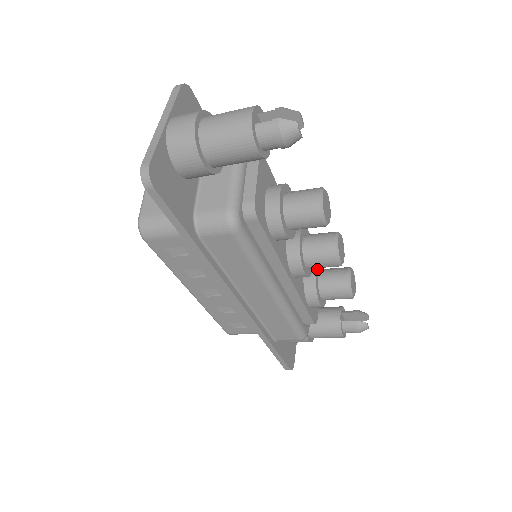
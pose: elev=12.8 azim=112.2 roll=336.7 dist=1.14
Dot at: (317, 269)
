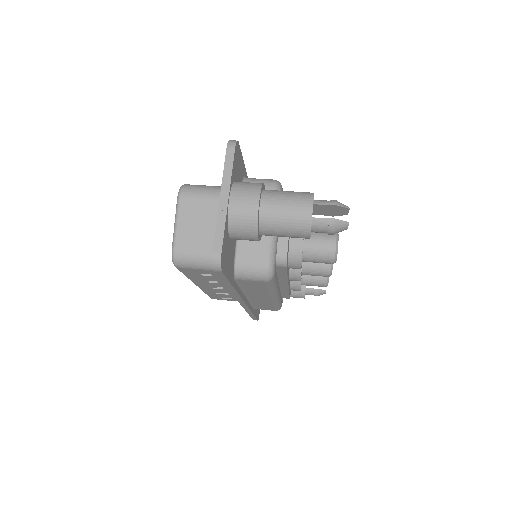
Dot at: occluded
